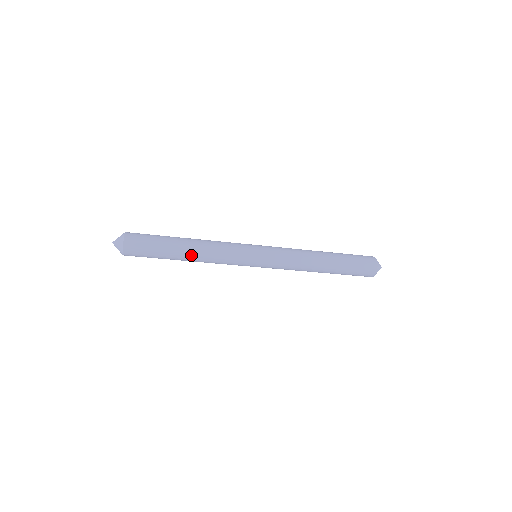
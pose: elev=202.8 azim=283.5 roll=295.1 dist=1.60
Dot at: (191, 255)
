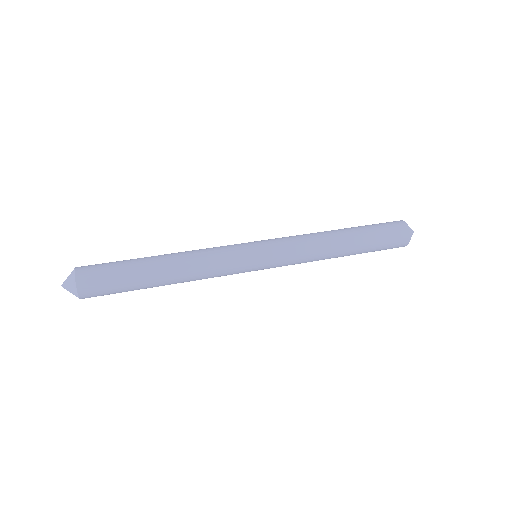
Dot at: (172, 283)
